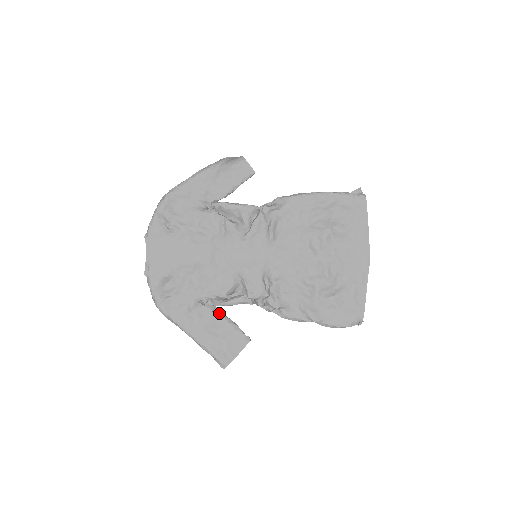
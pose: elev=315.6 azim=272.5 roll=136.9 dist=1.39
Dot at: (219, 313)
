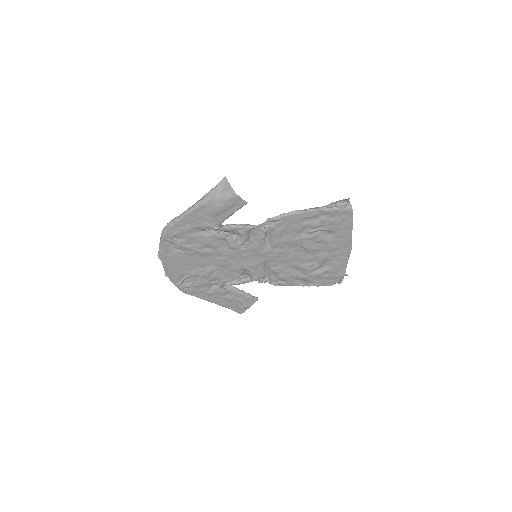
Dot at: (232, 290)
